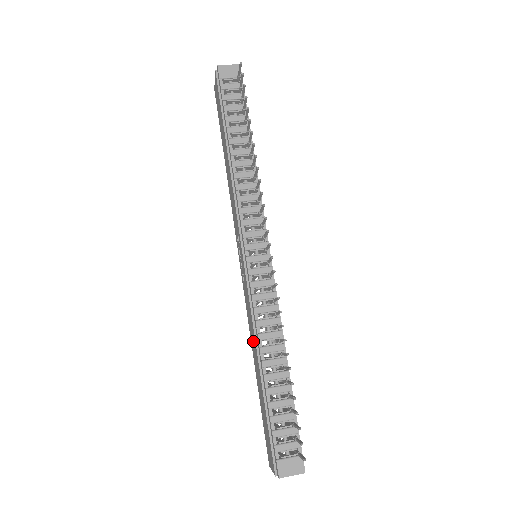
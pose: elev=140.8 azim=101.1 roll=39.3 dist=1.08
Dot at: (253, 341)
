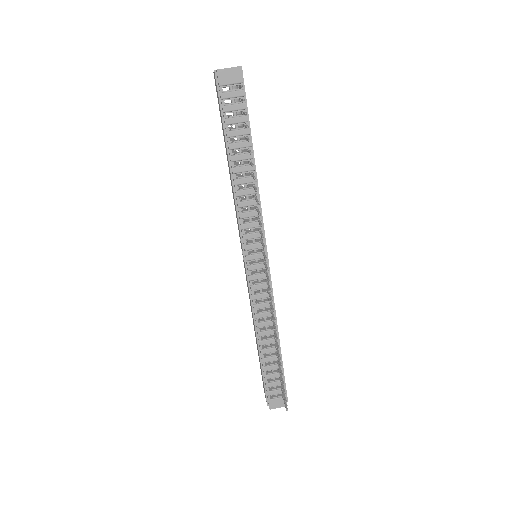
Dot at: occluded
